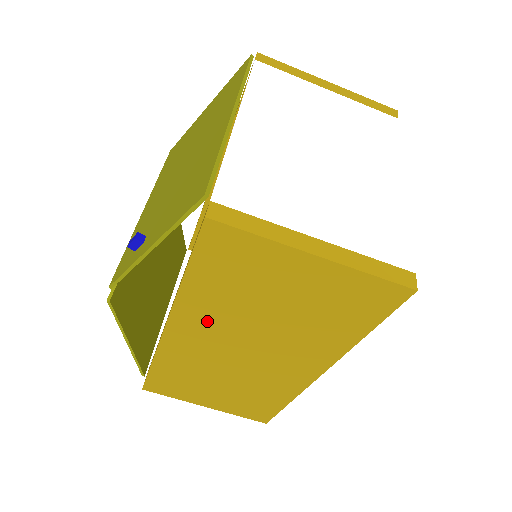
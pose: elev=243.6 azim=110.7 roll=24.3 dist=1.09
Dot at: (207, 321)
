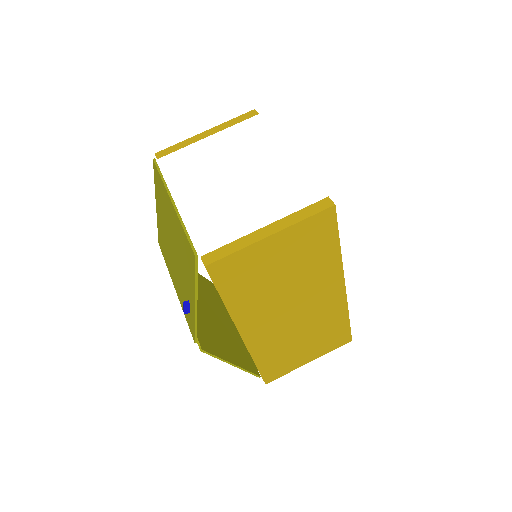
Dot at: (257, 313)
